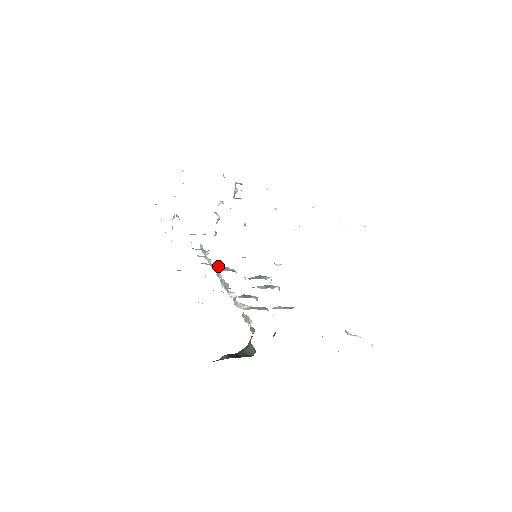
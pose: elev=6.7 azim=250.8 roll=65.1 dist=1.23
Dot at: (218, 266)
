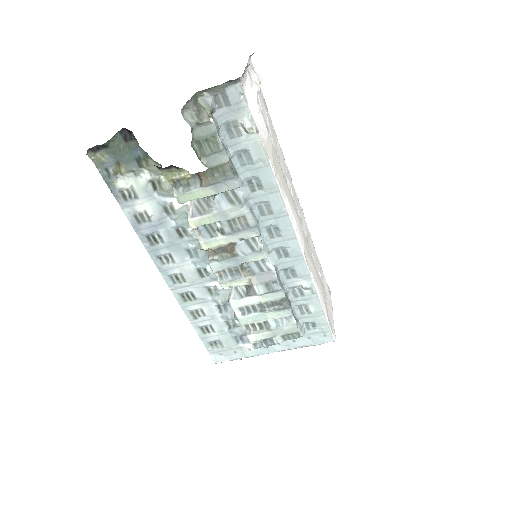
Dot at: (231, 292)
